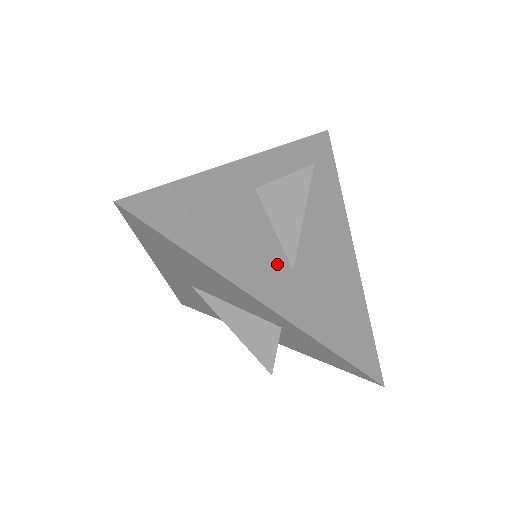
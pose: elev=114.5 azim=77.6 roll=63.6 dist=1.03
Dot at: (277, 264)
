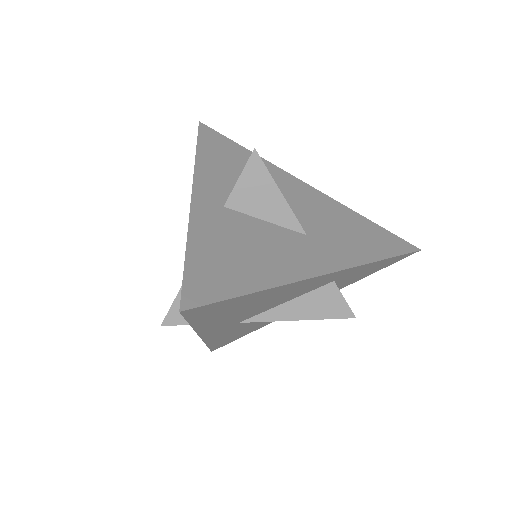
Dot at: (297, 242)
